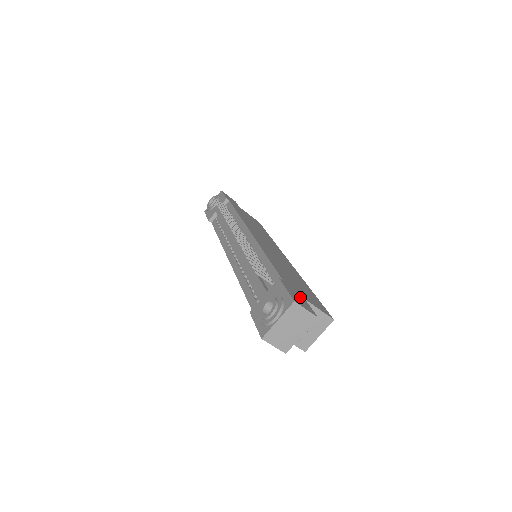
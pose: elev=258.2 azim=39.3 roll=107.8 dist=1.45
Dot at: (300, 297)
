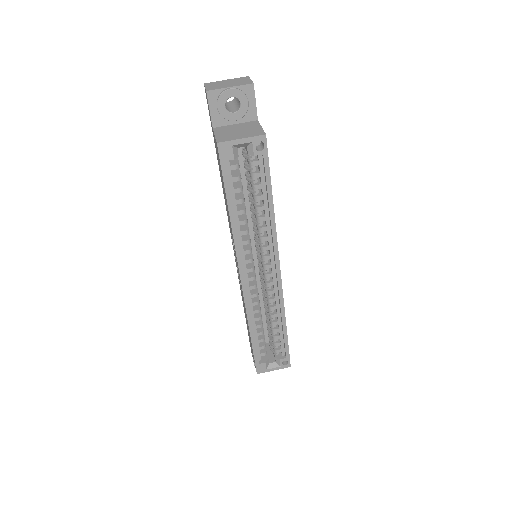
Dot at: occluded
